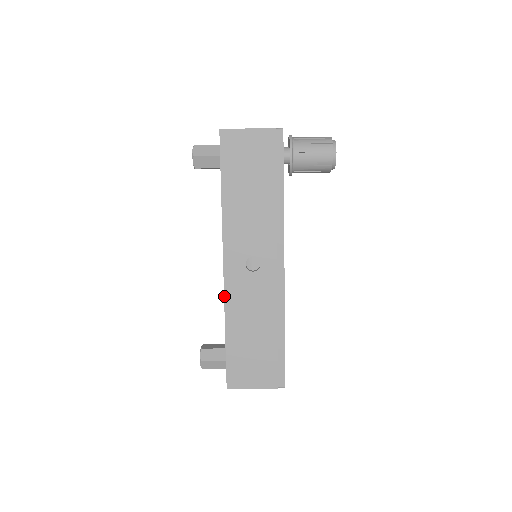
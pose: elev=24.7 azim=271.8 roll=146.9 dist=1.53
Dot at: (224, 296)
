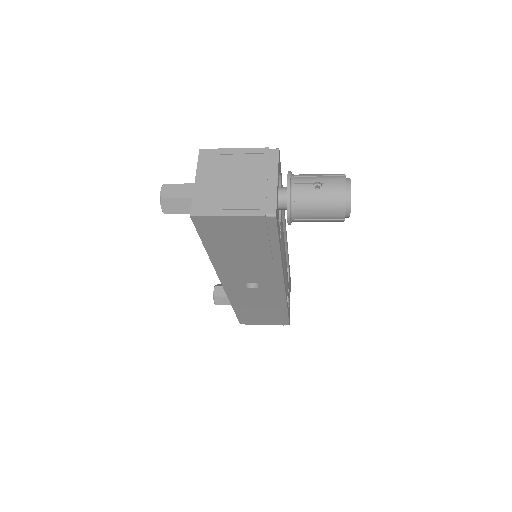
Dot at: occluded
